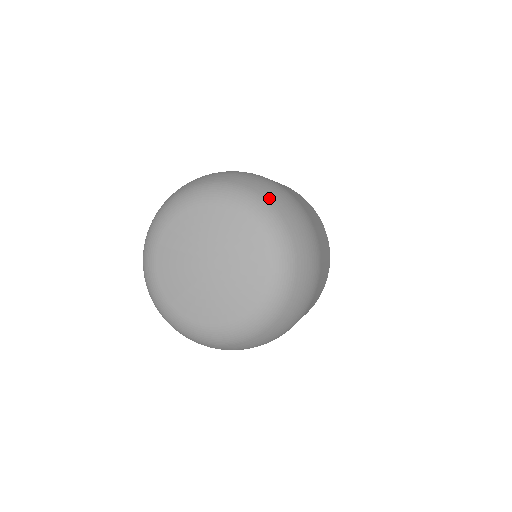
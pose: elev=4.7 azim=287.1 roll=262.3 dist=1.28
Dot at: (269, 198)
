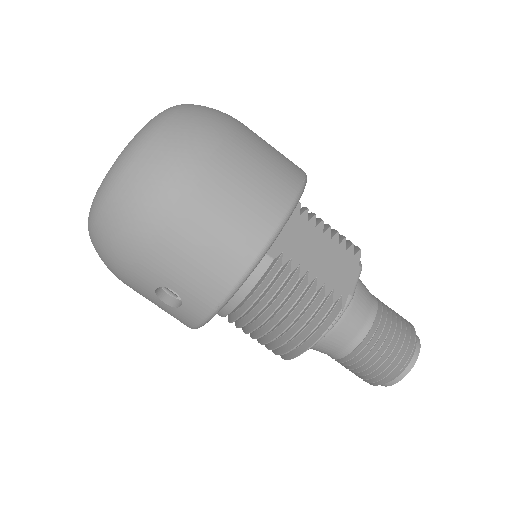
Dot at: occluded
